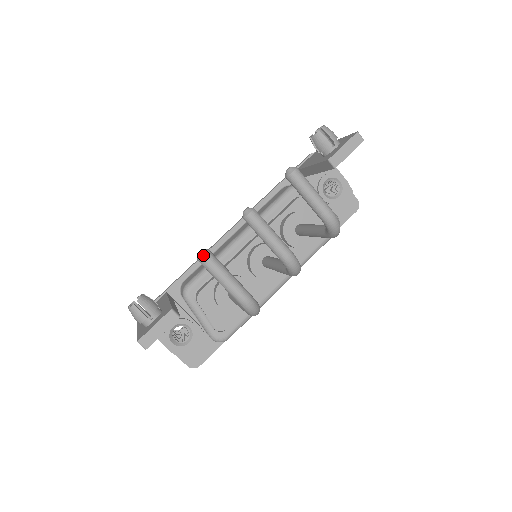
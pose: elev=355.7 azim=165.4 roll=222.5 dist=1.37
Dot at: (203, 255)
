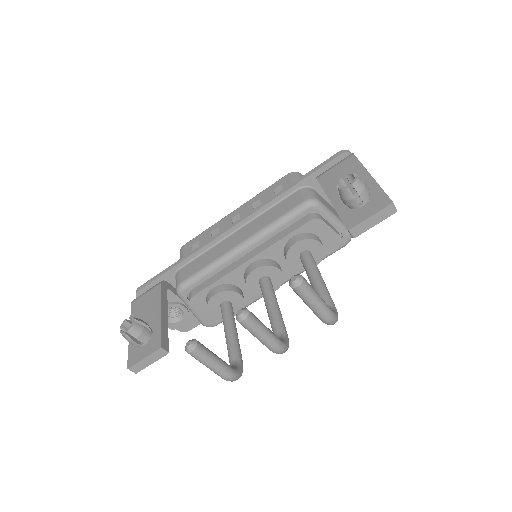
Dot at: (191, 351)
